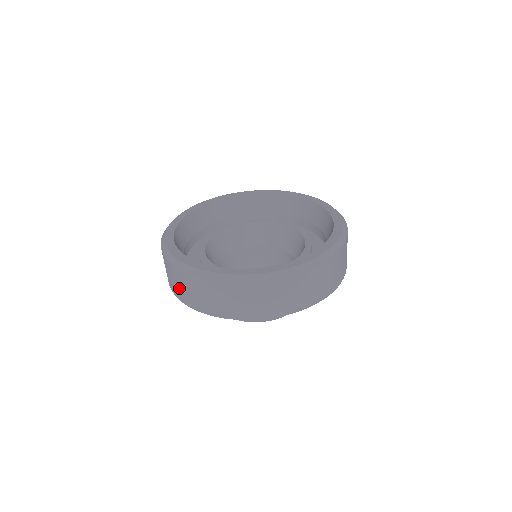
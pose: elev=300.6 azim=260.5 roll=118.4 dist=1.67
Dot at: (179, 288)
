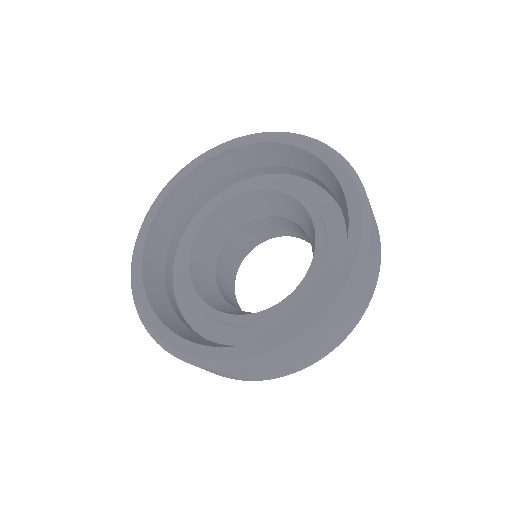
Dot at: occluded
